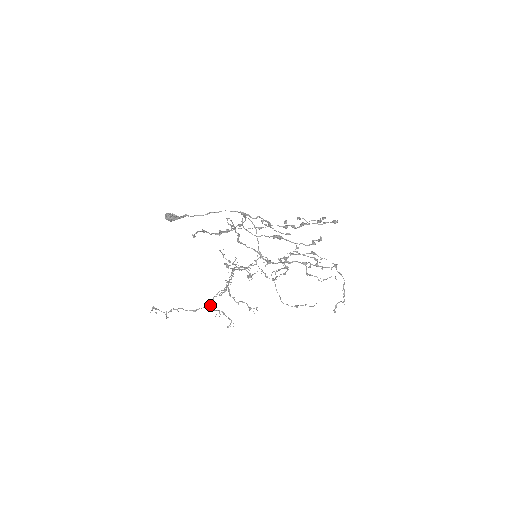
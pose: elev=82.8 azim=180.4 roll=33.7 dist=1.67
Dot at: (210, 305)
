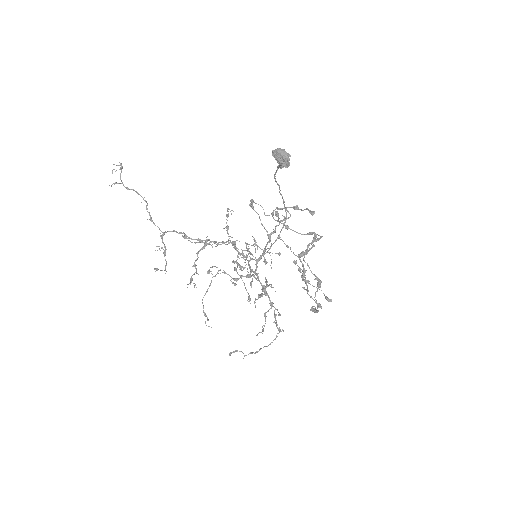
Dot at: (165, 232)
